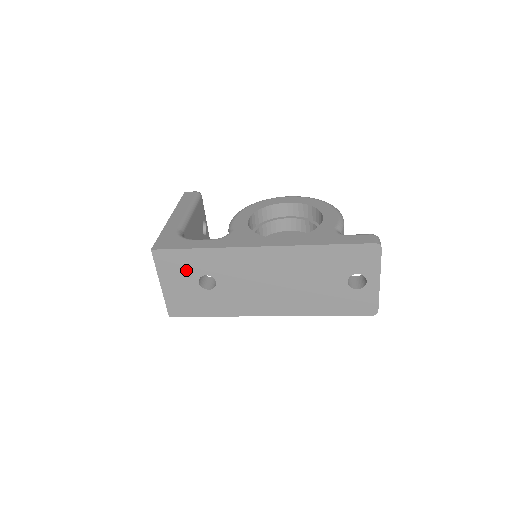
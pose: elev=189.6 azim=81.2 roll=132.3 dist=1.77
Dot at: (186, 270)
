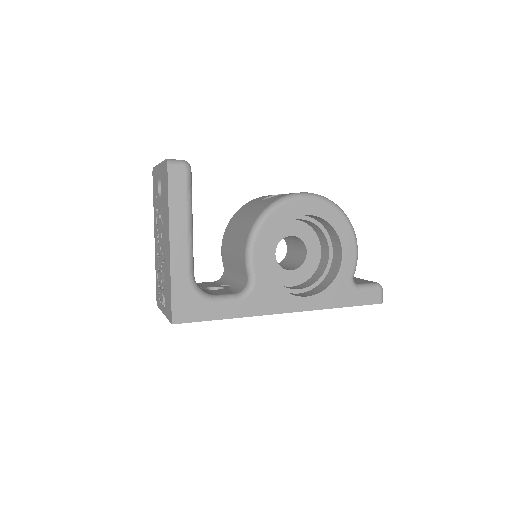
Dot at: occluded
